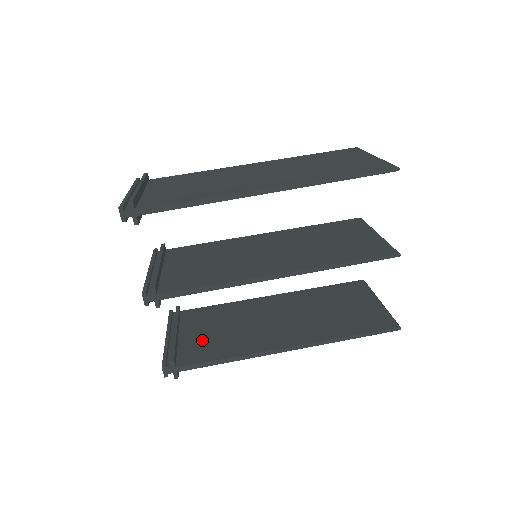
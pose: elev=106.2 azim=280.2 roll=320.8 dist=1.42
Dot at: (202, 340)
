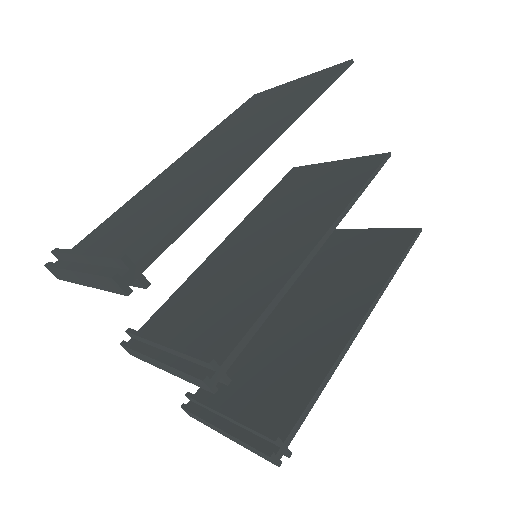
Dot at: (266, 395)
